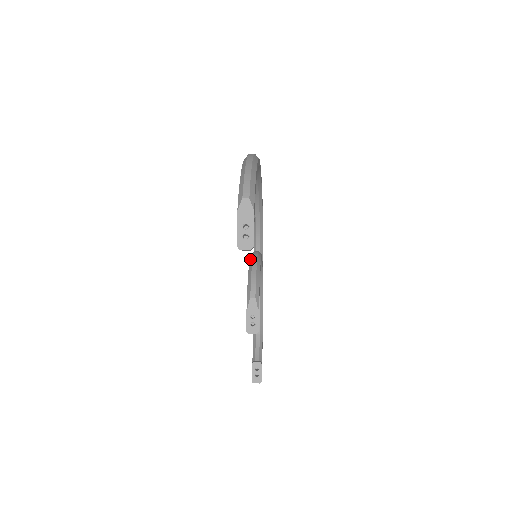
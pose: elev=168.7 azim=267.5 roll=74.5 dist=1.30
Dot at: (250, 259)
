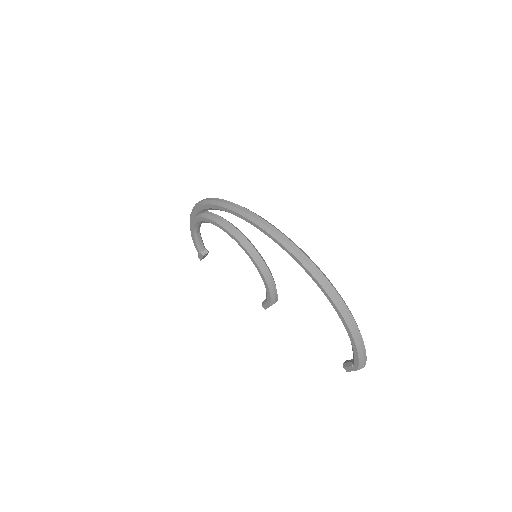
Dot at: (263, 273)
